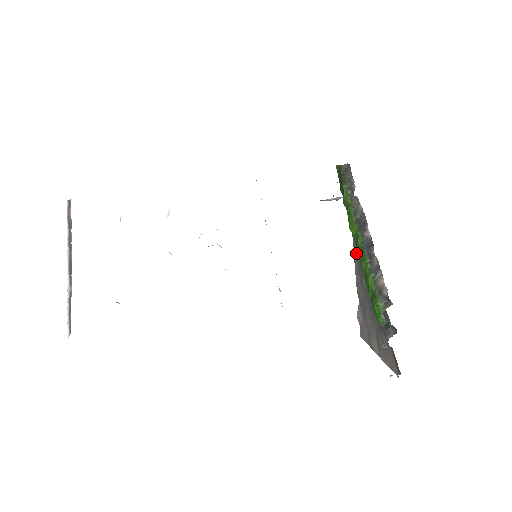
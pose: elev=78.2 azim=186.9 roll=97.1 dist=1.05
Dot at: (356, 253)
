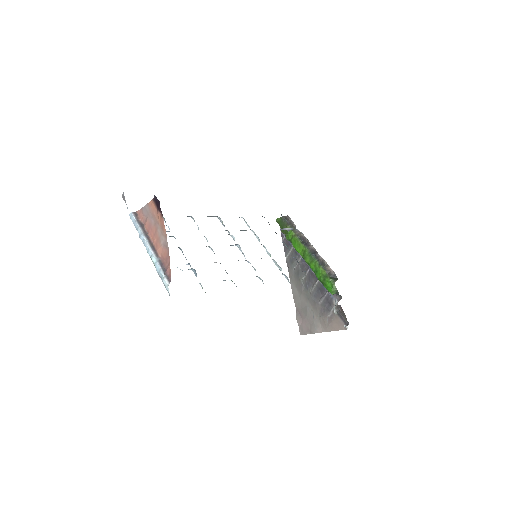
Dot at: (292, 274)
